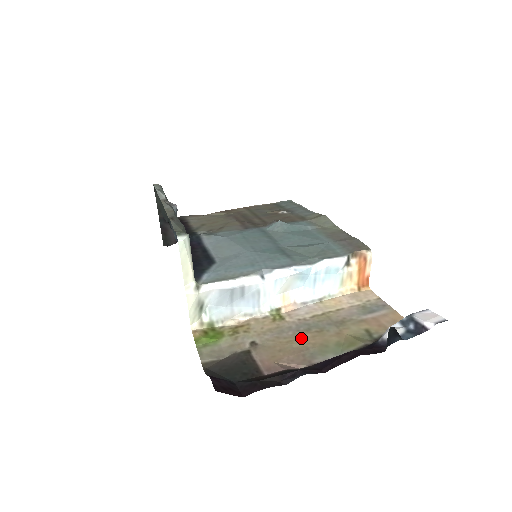
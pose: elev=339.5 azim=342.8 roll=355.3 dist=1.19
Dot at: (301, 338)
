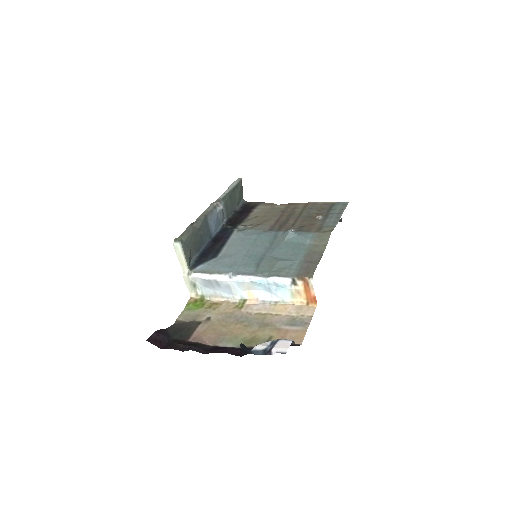
Dot at: (232, 326)
